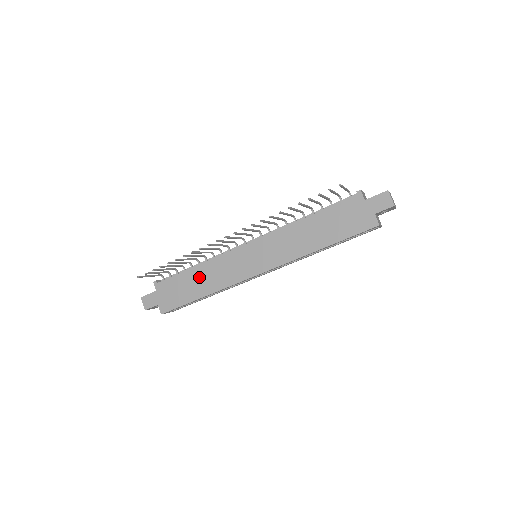
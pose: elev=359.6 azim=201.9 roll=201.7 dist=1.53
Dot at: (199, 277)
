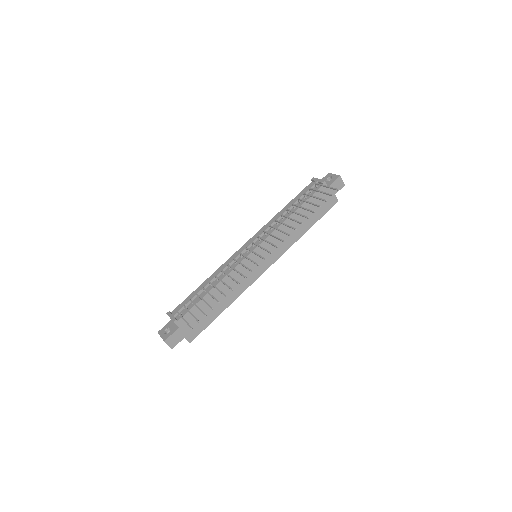
Dot at: (218, 296)
